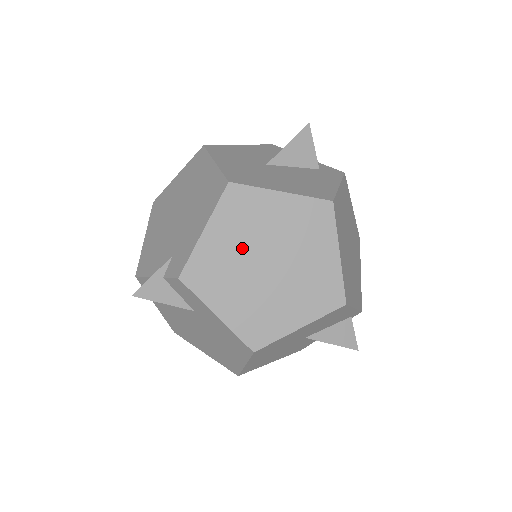
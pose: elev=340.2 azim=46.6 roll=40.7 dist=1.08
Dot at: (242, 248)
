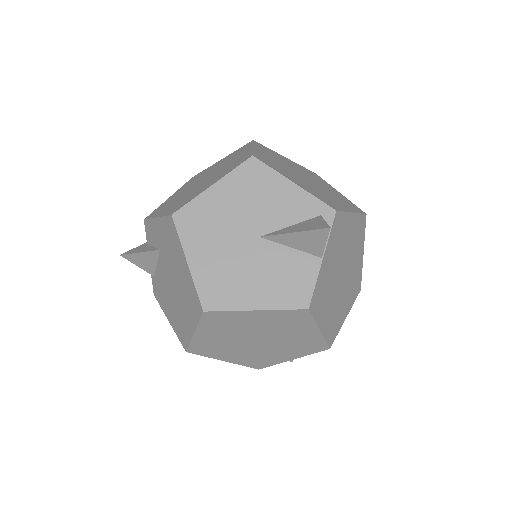
Dot at: (189, 187)
